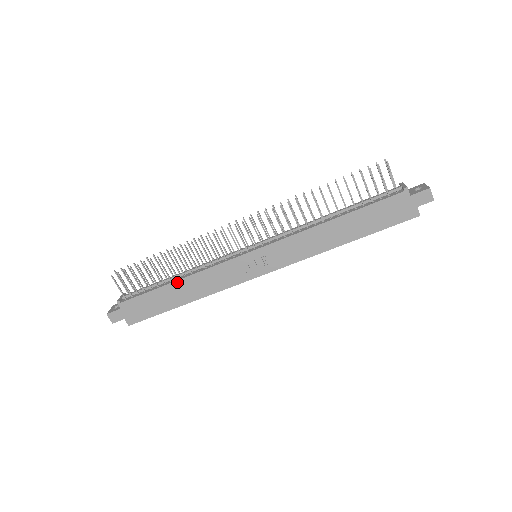
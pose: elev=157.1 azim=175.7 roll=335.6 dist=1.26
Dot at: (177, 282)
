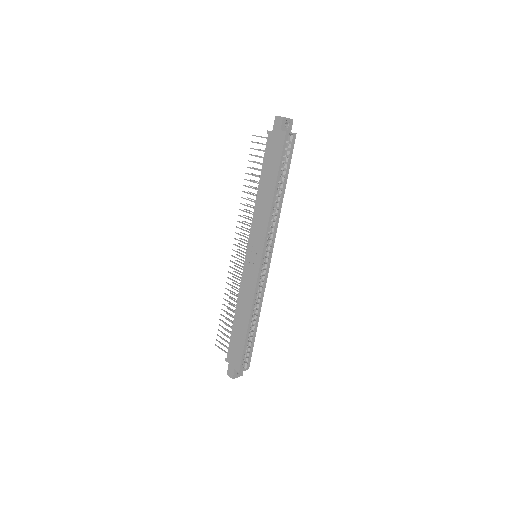
Dot at: (235, 314)
